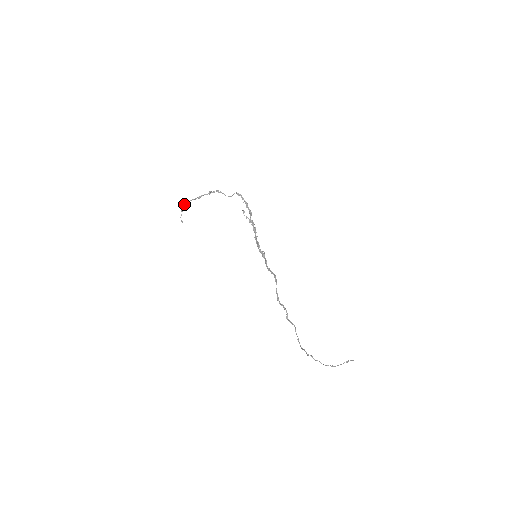
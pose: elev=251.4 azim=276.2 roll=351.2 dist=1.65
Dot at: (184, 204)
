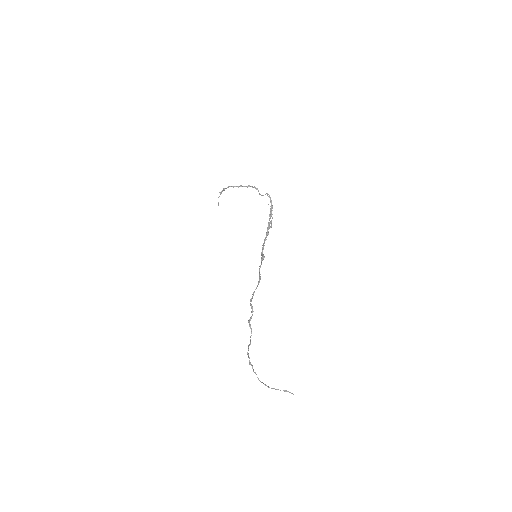
Dot at: (225, 188)
